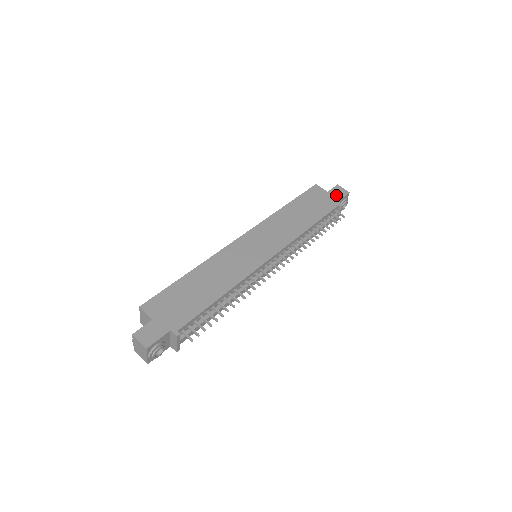
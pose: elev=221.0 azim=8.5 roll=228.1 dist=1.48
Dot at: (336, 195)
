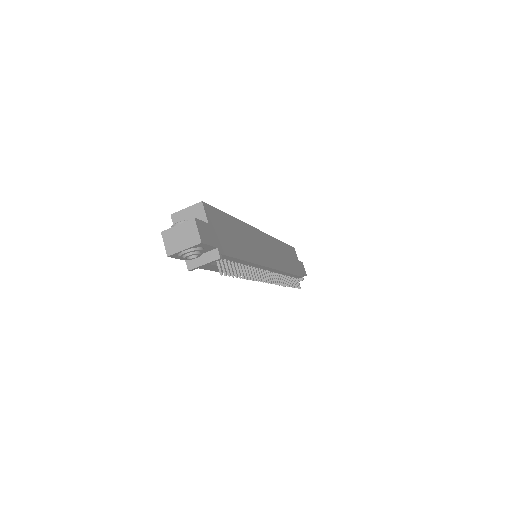
Dot at: (302, 268)
